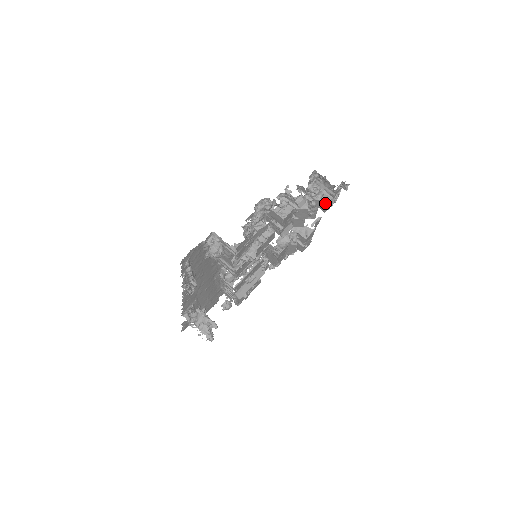
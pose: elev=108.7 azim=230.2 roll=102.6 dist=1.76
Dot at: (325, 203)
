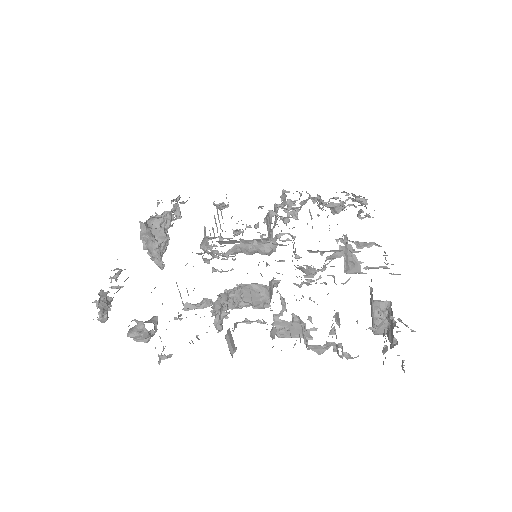
Dot at: occluded
